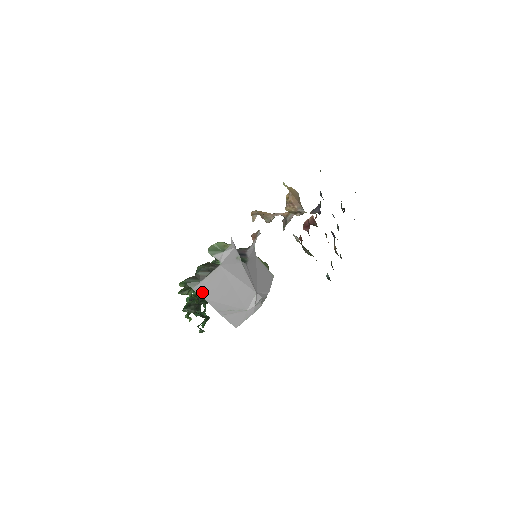
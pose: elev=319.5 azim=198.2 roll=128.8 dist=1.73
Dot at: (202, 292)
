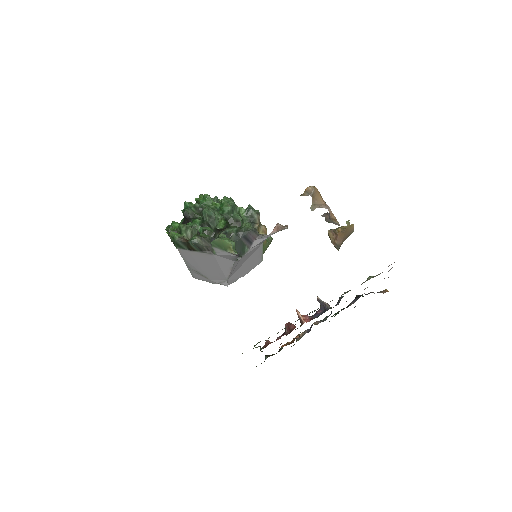
Dot at: (183, 253)
